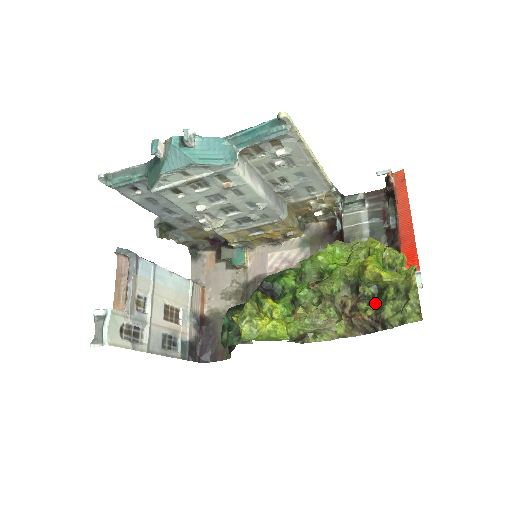
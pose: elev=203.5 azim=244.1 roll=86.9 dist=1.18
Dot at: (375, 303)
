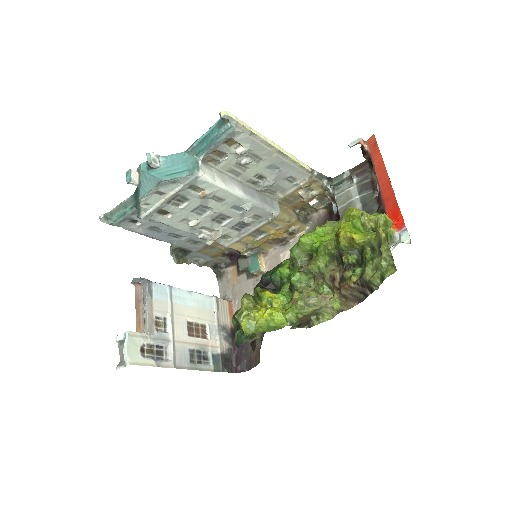
Dot at: (360, 269)
